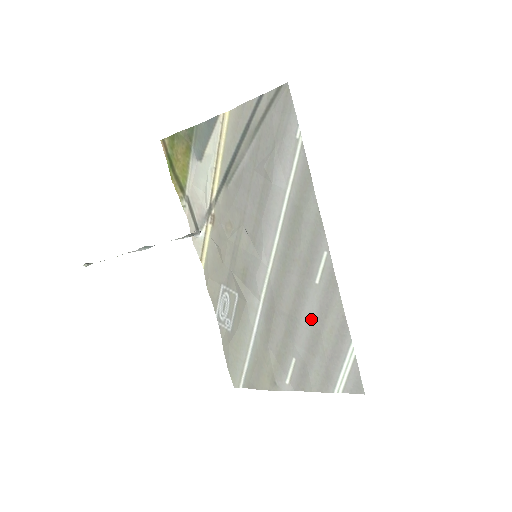
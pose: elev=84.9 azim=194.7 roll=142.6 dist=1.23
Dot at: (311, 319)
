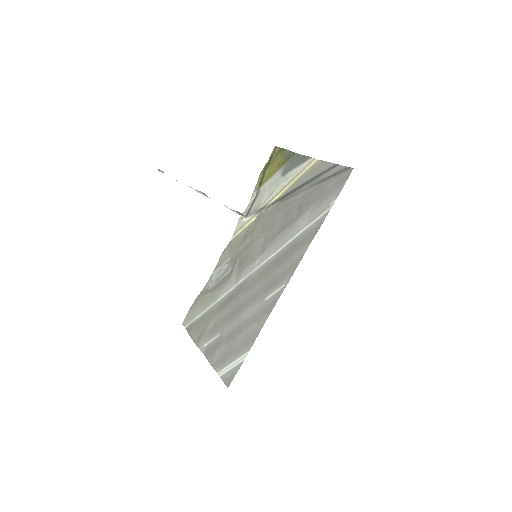
Dot at: (245, 318)
